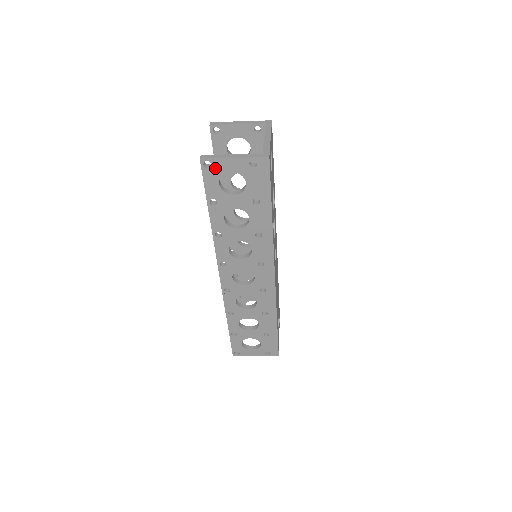
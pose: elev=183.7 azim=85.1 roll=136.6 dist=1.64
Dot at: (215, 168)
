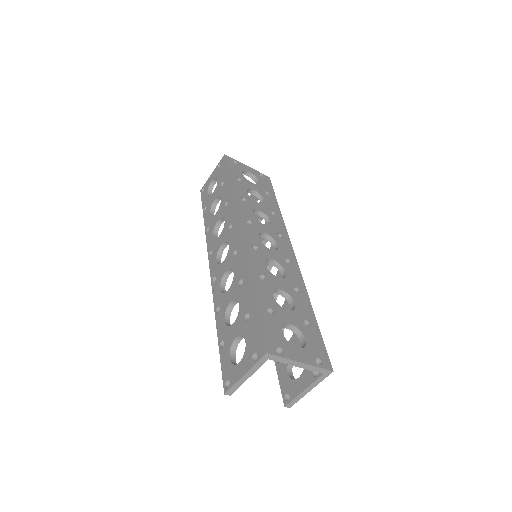
Dot at: (206, 188)
